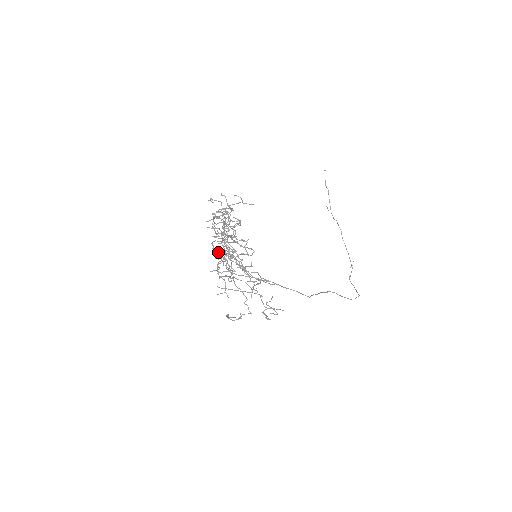
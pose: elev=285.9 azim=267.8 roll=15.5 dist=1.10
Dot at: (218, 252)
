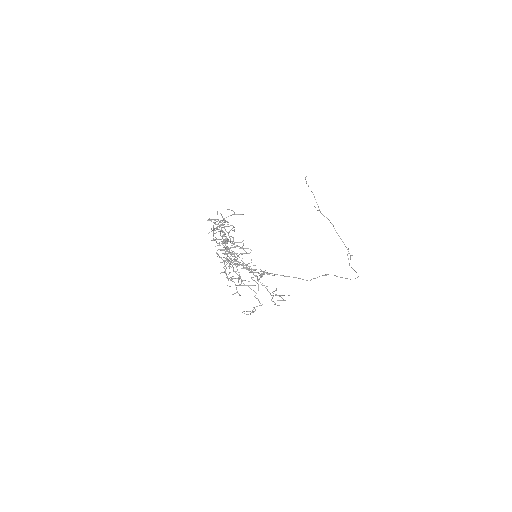
Dot at: (223, 260)
